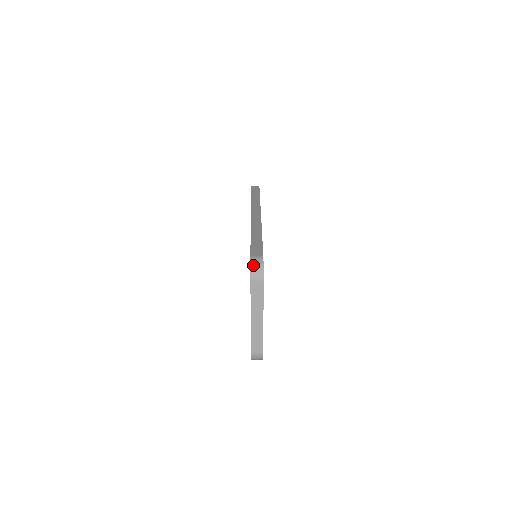
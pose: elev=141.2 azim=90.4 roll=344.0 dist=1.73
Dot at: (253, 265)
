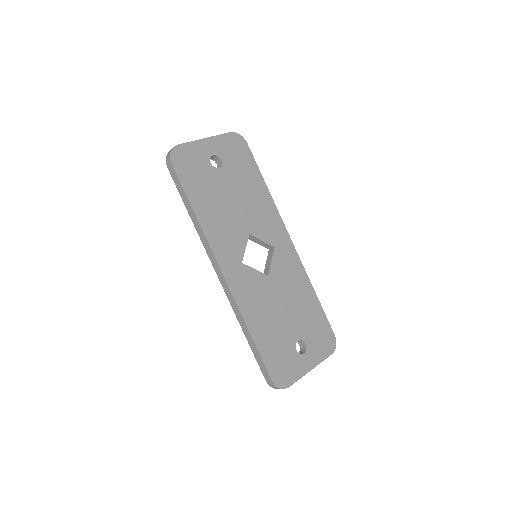
Dot at: occluded
